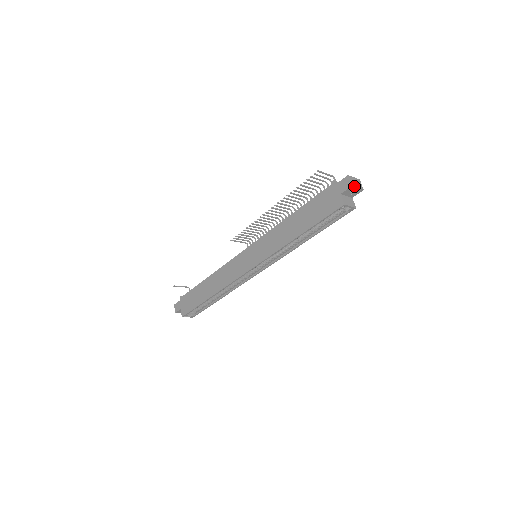
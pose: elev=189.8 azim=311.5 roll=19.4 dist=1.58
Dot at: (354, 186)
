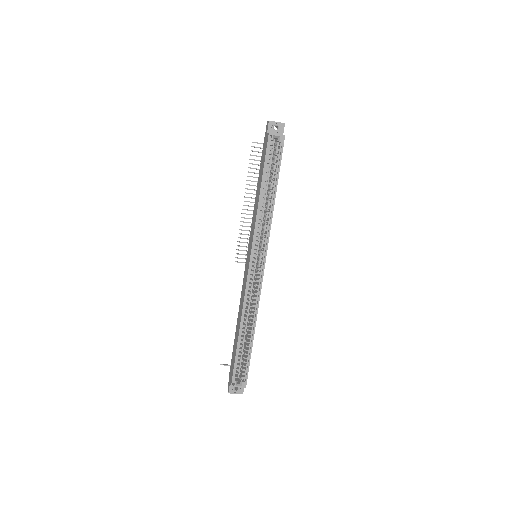
Dot at: (272, 121)
